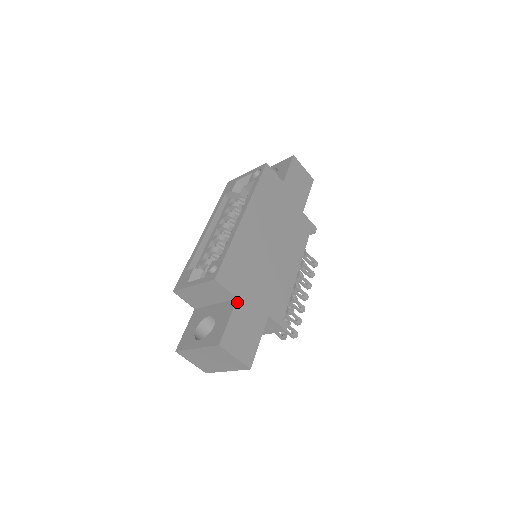
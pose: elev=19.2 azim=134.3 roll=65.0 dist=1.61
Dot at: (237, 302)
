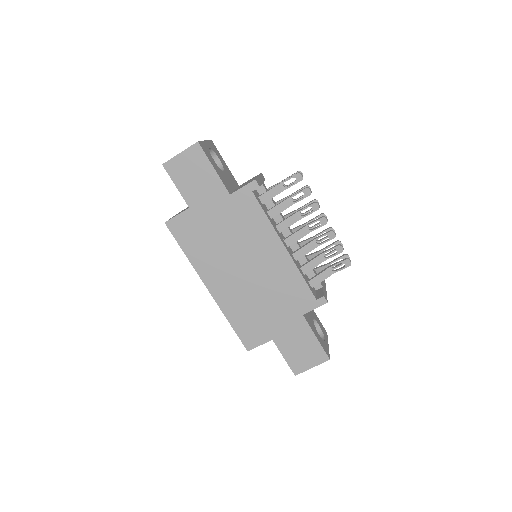
Dot at: (275, 341)
